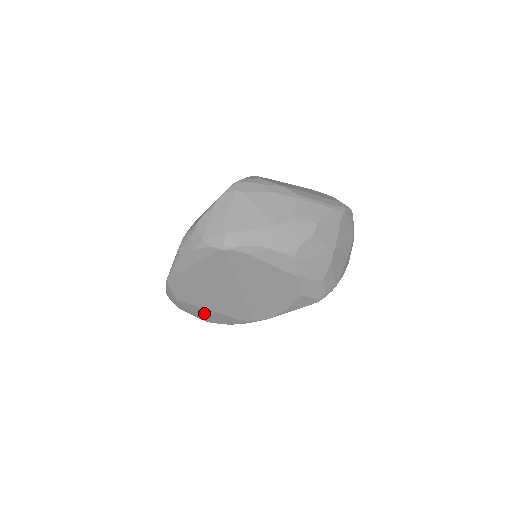
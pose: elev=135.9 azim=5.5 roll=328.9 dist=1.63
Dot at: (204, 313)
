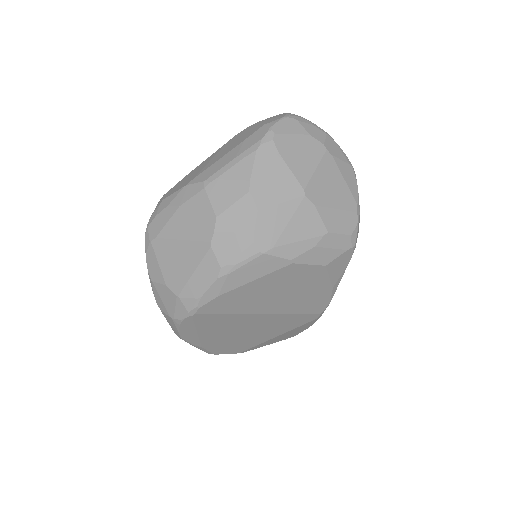
Dot at: (276, 340)
